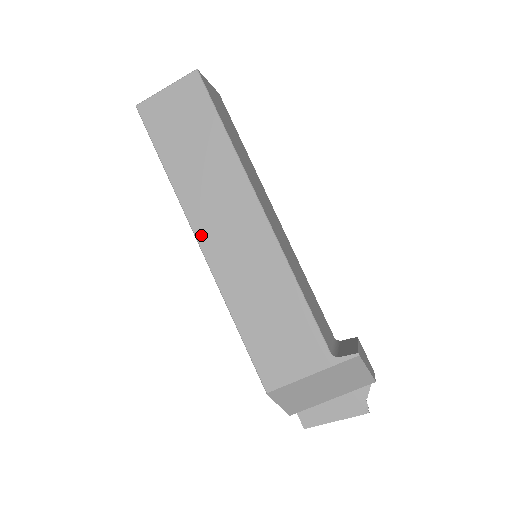
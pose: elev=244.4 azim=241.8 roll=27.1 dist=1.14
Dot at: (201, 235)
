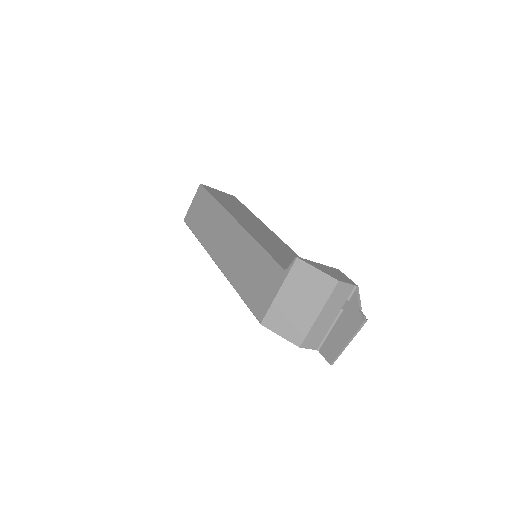
Dot at: (214, 256)
